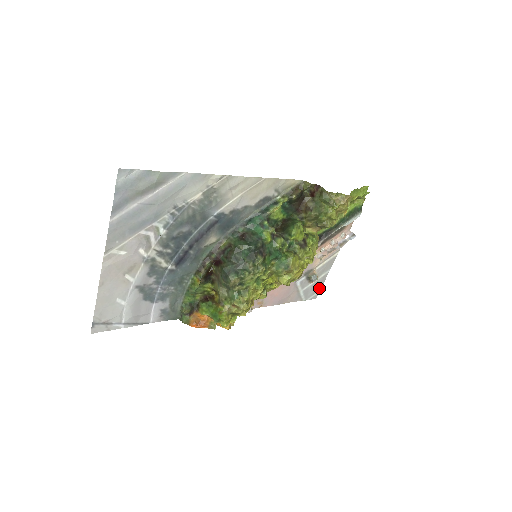
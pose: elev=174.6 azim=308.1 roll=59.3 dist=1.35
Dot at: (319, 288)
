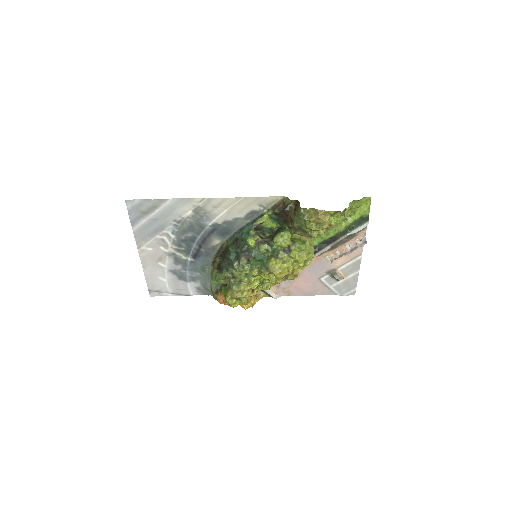
Dot at: (354, 286)
